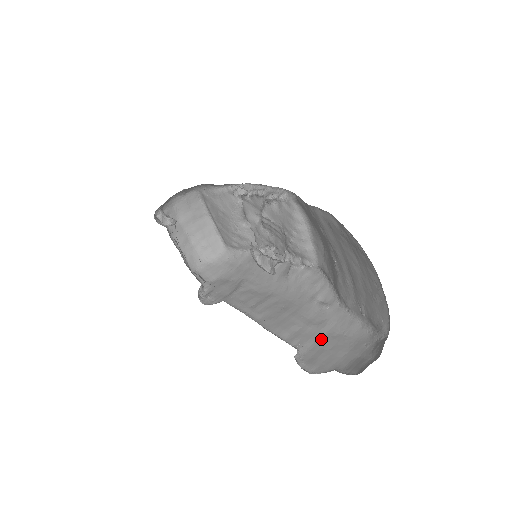
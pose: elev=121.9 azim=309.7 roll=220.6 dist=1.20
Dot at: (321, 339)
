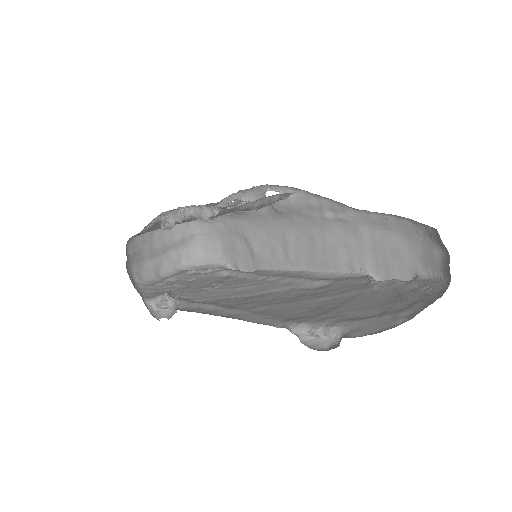
Dot at: (373, 249)
